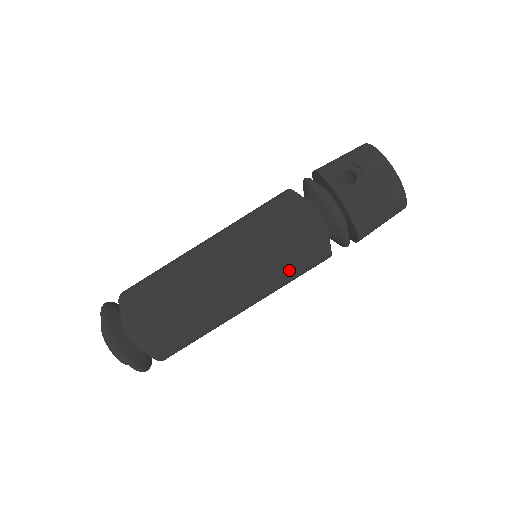
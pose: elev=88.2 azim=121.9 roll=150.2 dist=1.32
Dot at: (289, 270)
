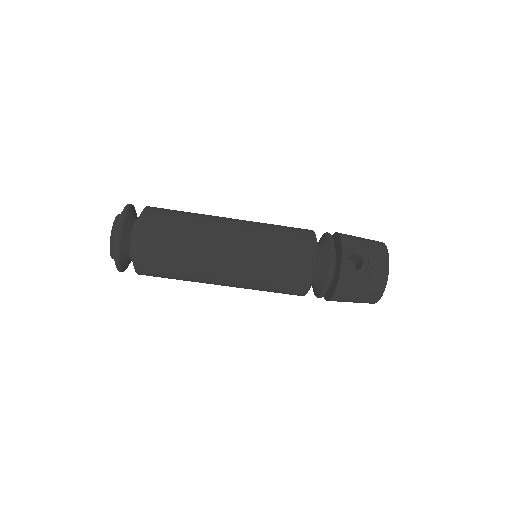
Dot at: (271, 287)
